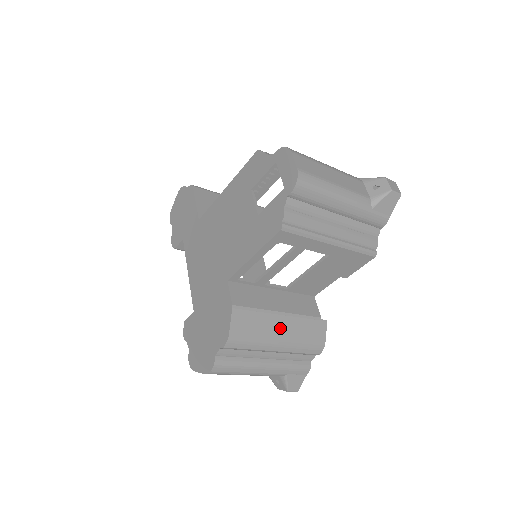
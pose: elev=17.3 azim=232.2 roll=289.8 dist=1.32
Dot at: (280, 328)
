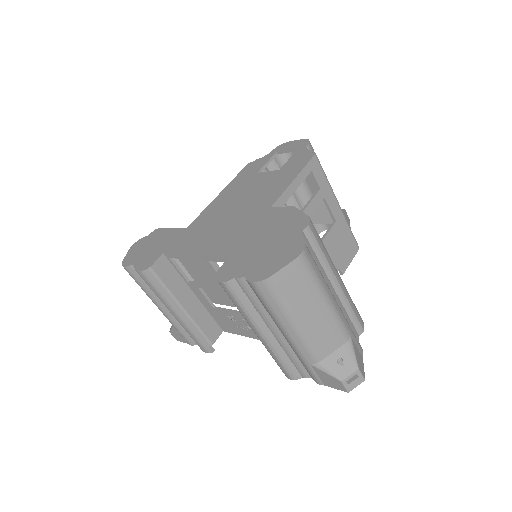
Dot at: occluded
